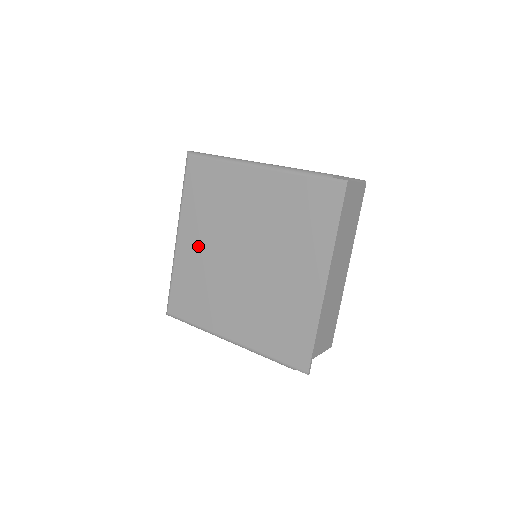
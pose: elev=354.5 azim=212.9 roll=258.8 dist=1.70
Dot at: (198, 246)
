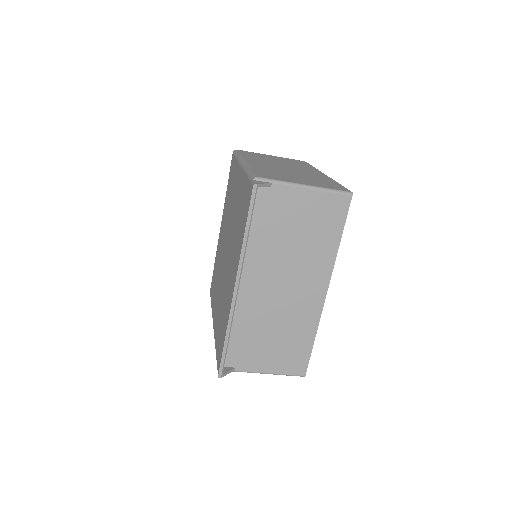
Dot at: occluded
